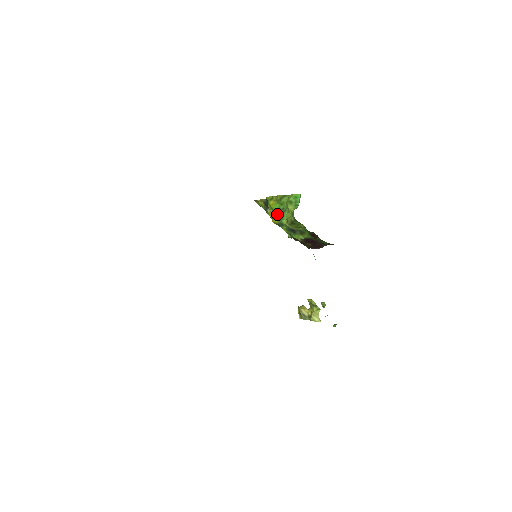
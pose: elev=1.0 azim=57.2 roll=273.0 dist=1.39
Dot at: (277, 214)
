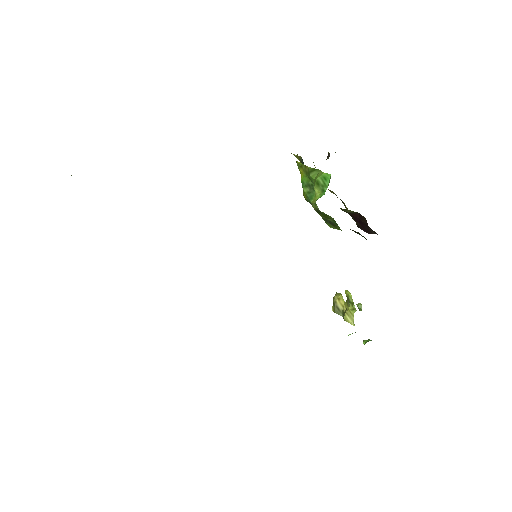
Dot at: (305, 189)
